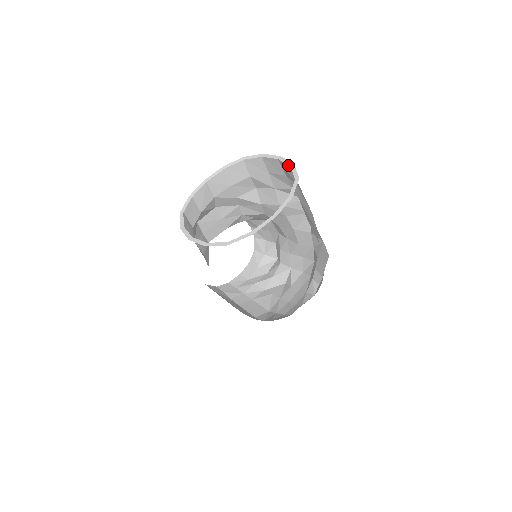
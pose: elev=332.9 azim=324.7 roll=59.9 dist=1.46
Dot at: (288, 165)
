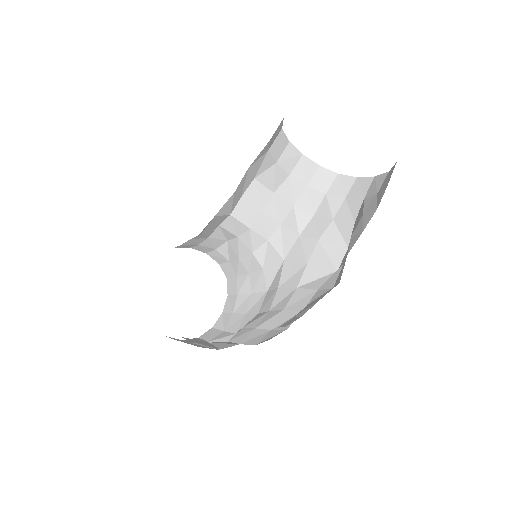
Dot at: (387, 172)
